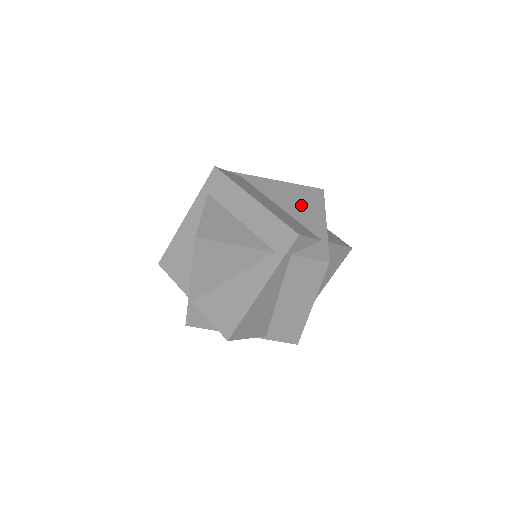
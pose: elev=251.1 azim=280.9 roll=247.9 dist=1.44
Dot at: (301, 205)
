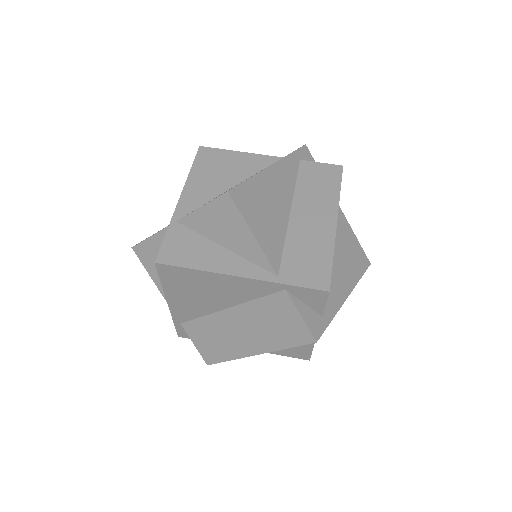
Dot at: occluded
